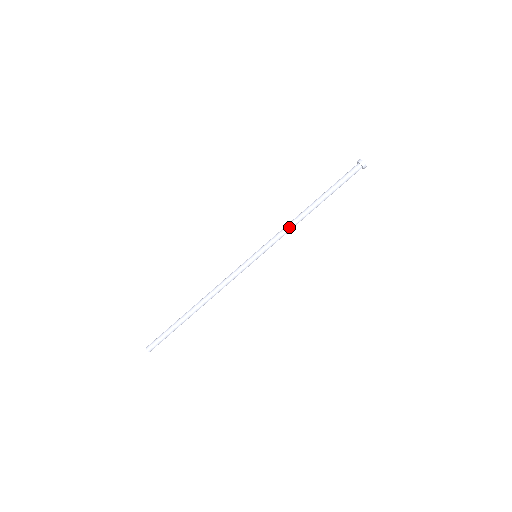
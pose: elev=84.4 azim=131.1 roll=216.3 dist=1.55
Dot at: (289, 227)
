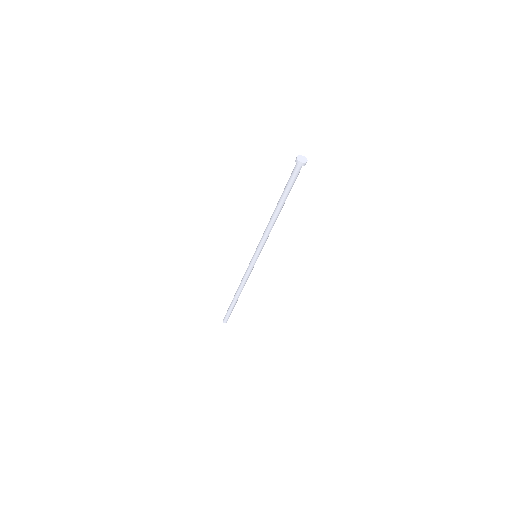
Dot at: occluded
